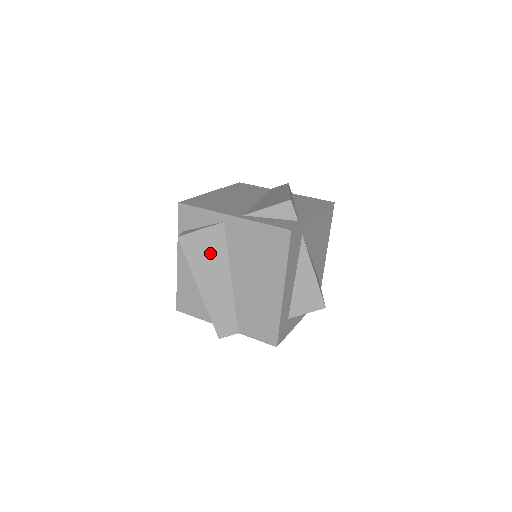
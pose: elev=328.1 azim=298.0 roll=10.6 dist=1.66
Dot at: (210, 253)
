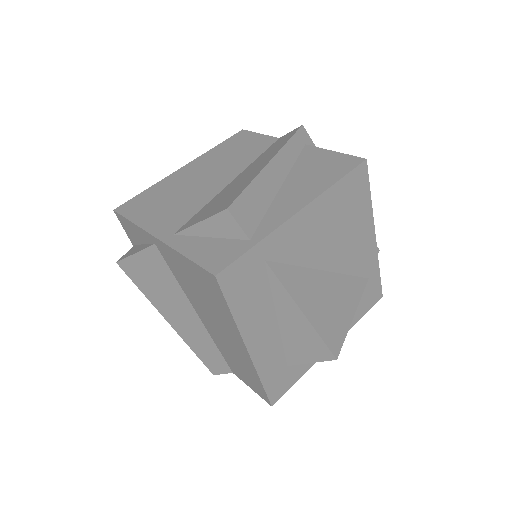
Dot at: (159, 282)
